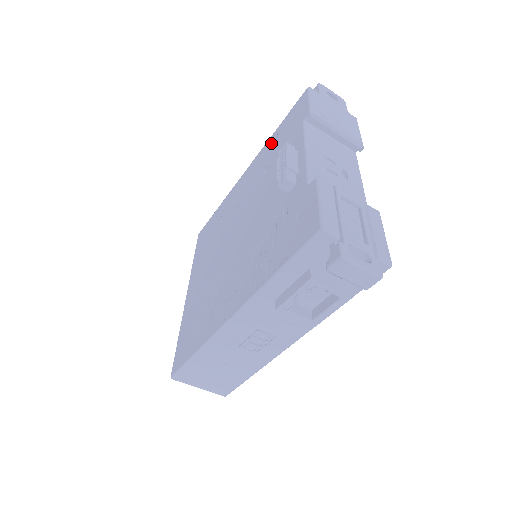
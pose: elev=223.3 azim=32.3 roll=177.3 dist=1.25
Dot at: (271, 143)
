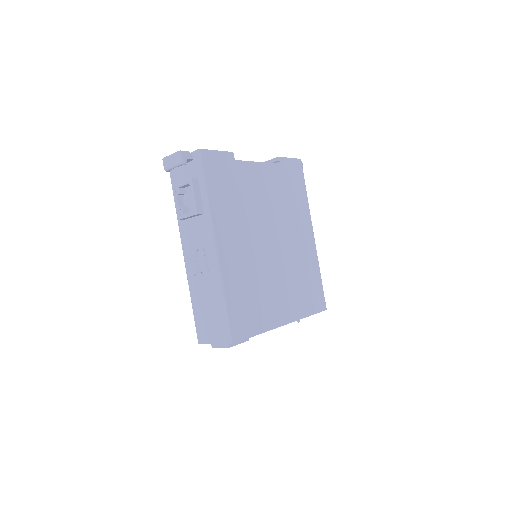
Dot at: occluded
